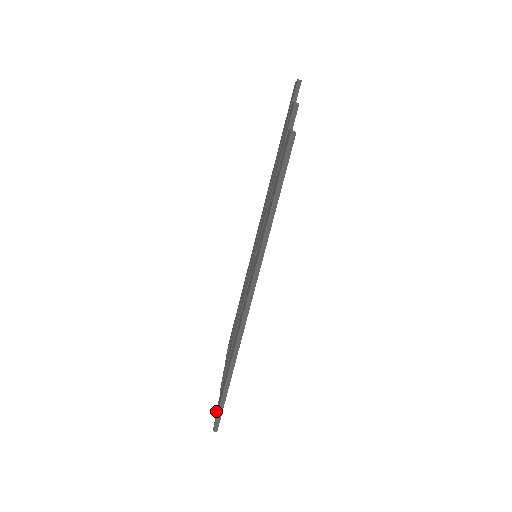
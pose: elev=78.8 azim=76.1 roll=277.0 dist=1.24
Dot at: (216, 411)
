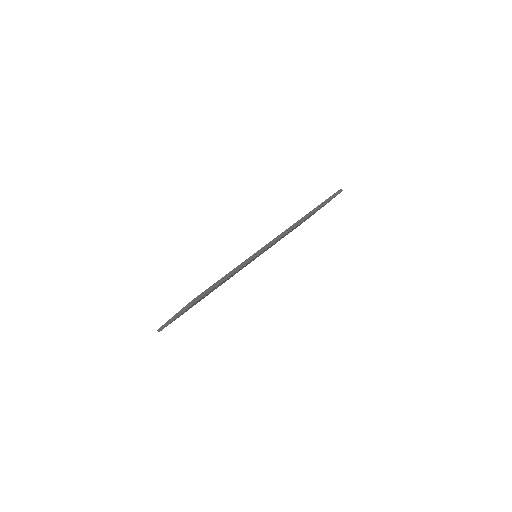
Dot at: occluded
